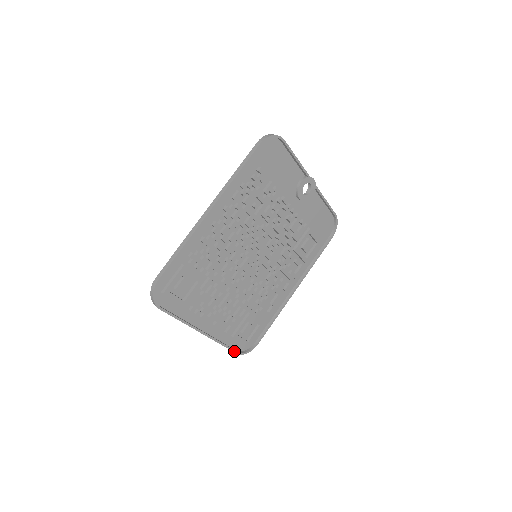
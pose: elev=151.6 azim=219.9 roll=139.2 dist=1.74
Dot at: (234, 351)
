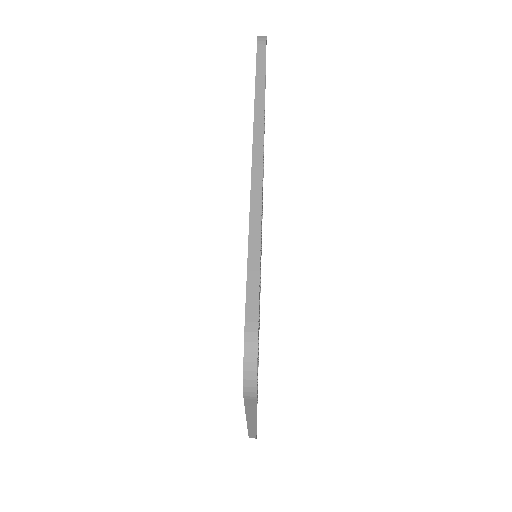
Dot at: occluded
